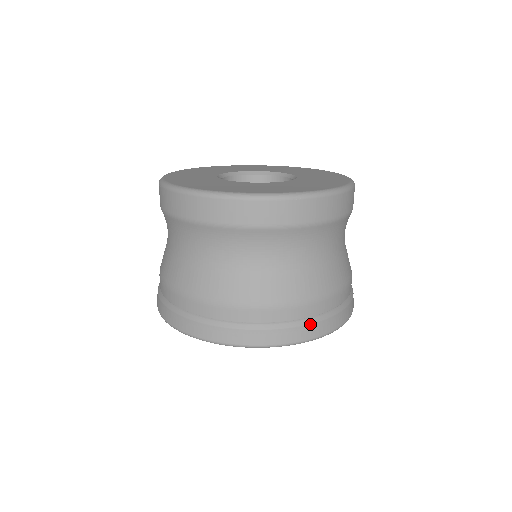
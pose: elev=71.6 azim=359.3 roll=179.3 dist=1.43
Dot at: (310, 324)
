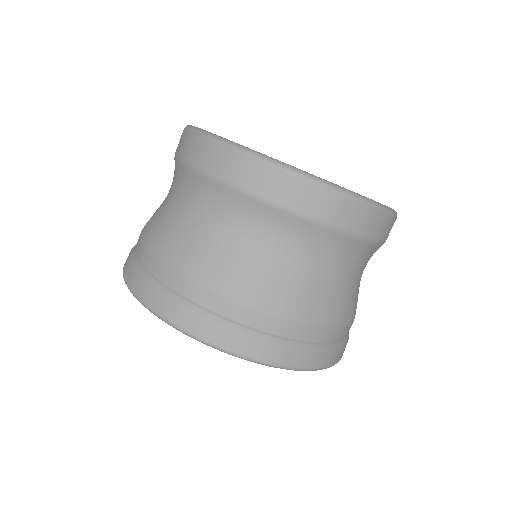
Dot at: occluded
